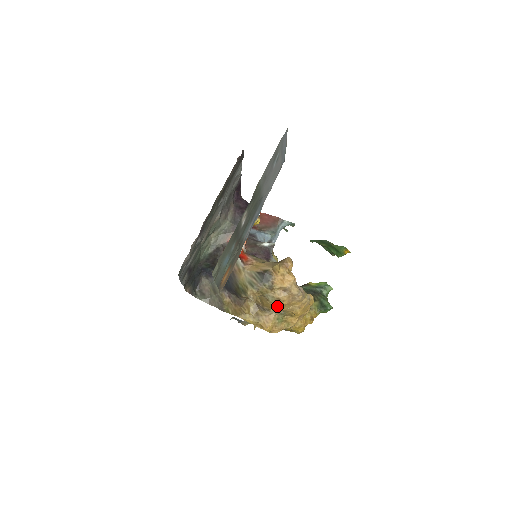
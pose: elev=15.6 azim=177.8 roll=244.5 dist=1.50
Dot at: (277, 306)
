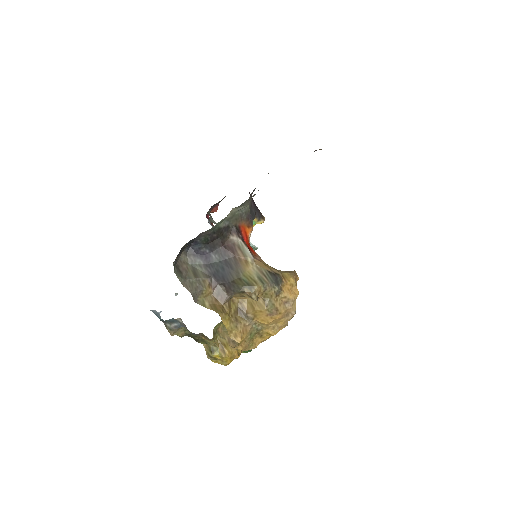
Dot at: (268, 317)
